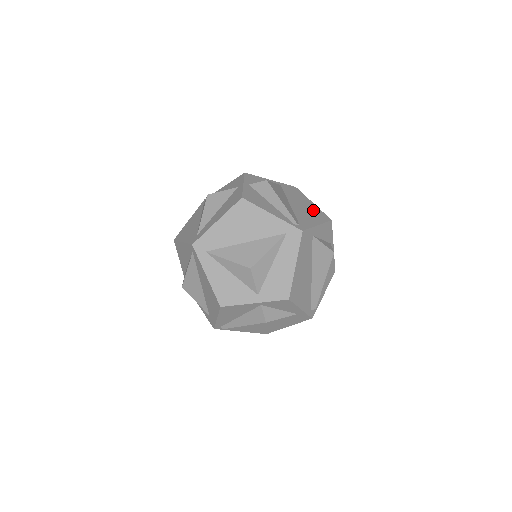
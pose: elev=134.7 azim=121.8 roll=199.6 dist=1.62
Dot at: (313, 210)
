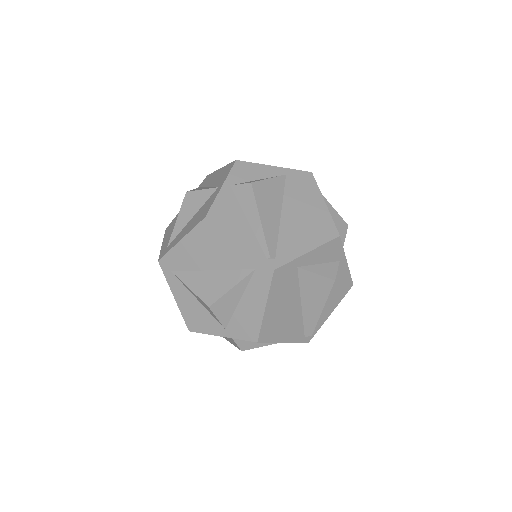
Dot at: (316, 220)
